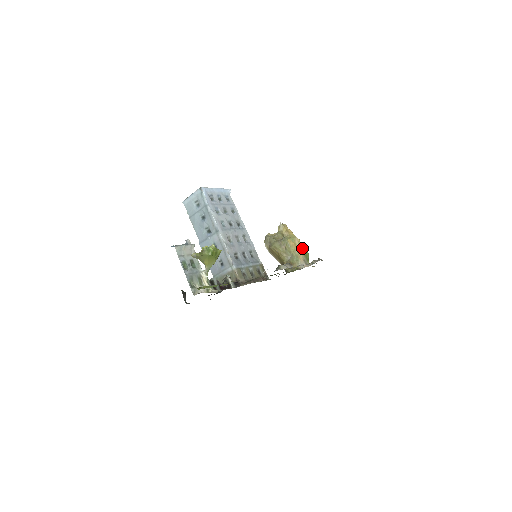
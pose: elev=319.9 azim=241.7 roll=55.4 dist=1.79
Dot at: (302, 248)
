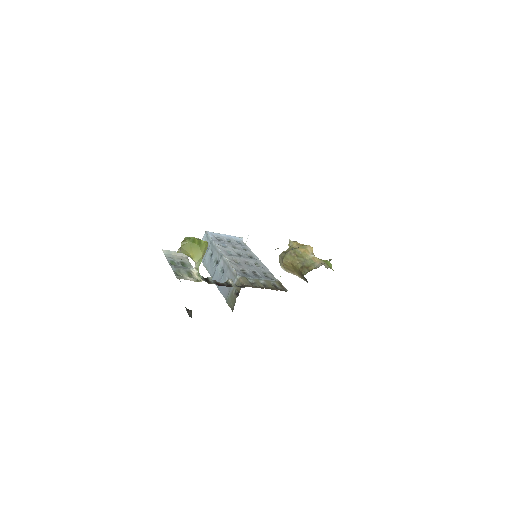
Dot at: occluded
